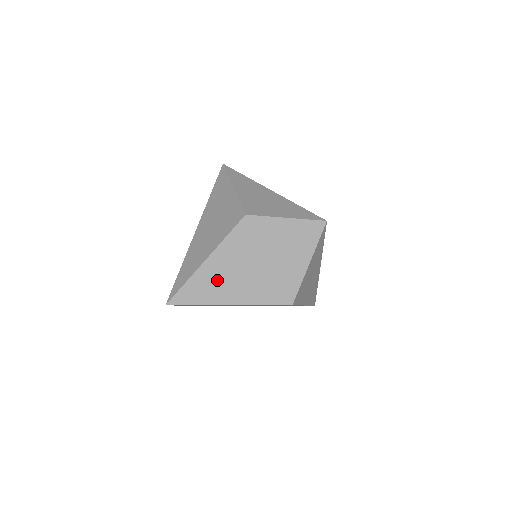
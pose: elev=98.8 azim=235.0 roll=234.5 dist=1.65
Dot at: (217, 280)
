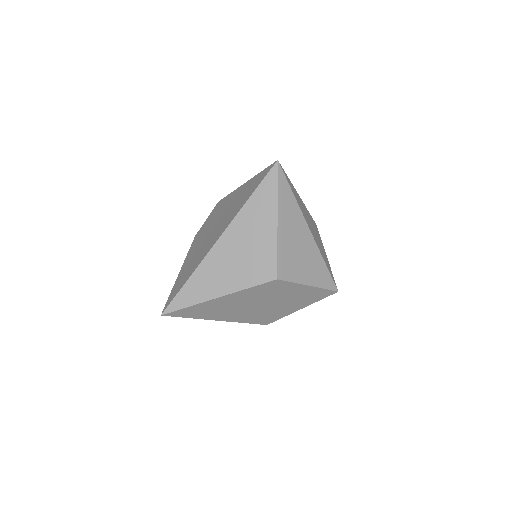
Dot at: (218, 308)
